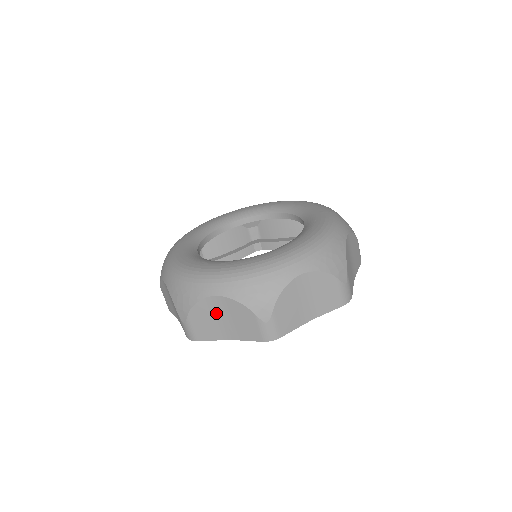
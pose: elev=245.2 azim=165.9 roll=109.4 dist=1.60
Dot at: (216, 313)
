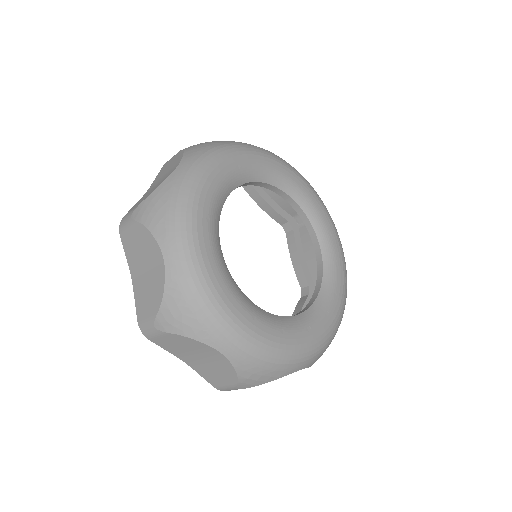
Dot at: occluded
